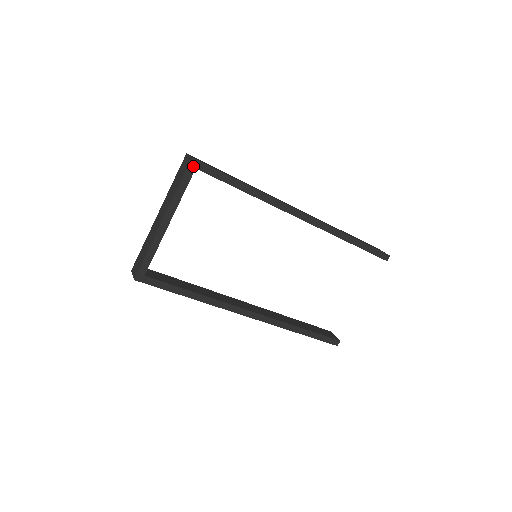
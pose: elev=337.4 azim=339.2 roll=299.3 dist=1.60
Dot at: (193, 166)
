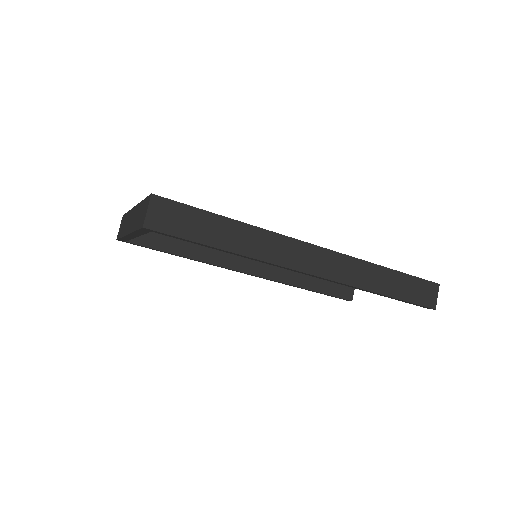
Dot at: (147, 230)
